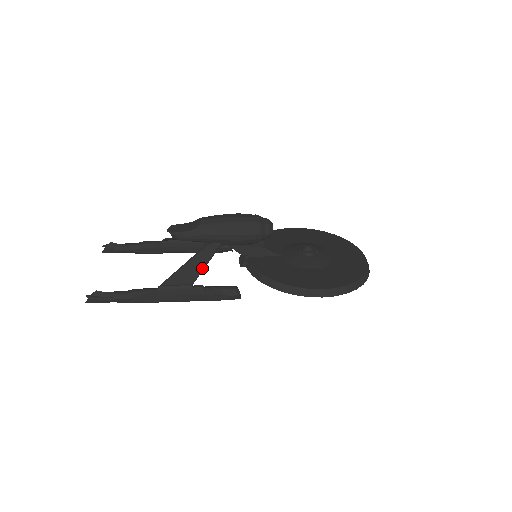
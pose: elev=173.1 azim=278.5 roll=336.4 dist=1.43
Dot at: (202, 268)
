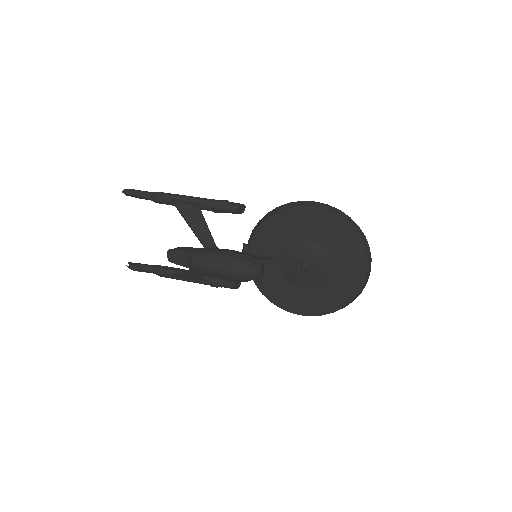
Dot at: occluded
